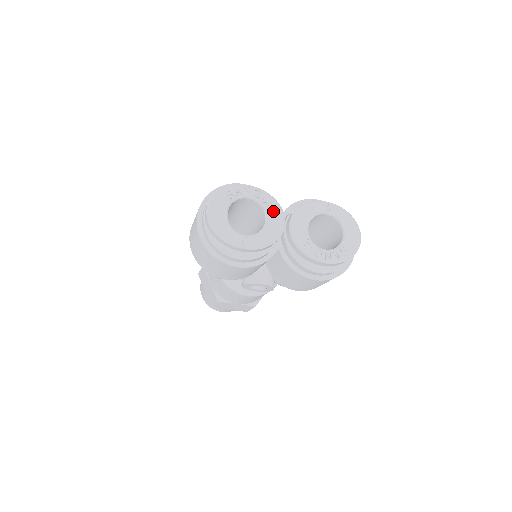
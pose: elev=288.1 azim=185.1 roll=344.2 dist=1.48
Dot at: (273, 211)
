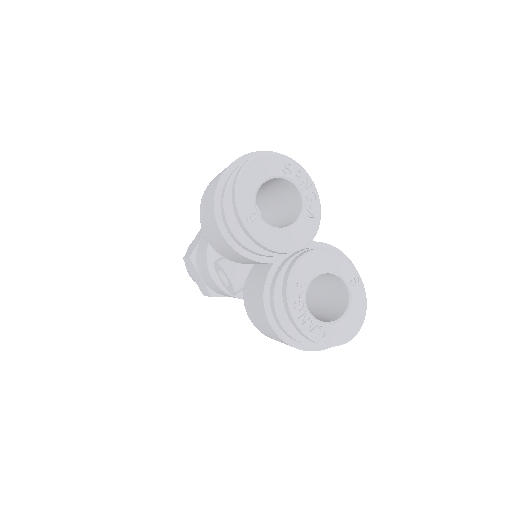
Dot at: (306, 226)
